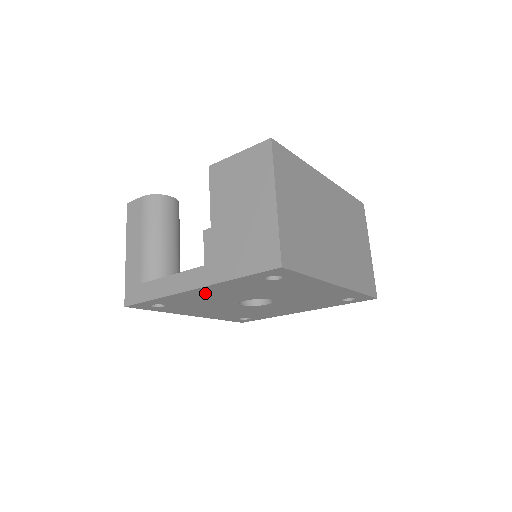
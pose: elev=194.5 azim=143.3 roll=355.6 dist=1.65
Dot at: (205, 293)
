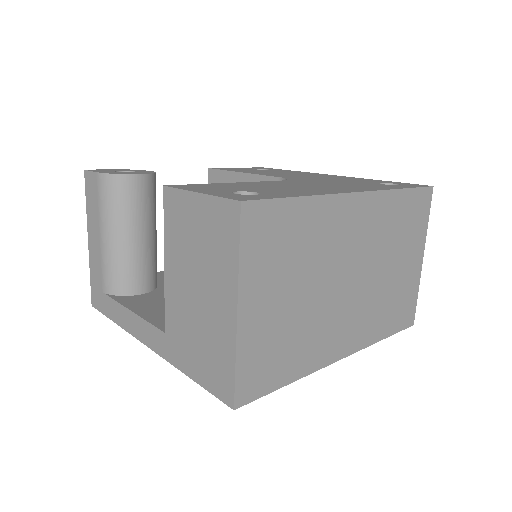
Dot at: occluded
